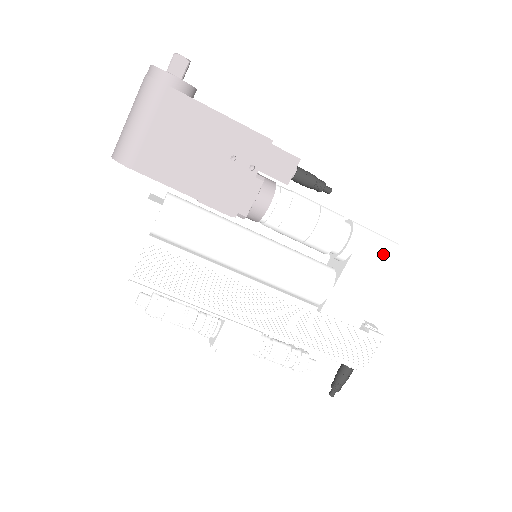
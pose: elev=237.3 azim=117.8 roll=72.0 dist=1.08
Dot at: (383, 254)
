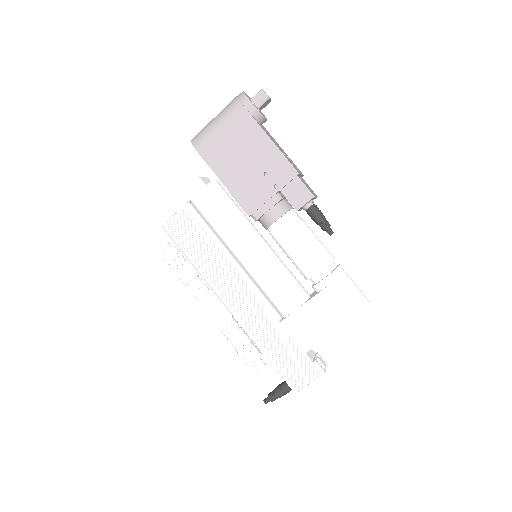
Dot at: (350, 302)
